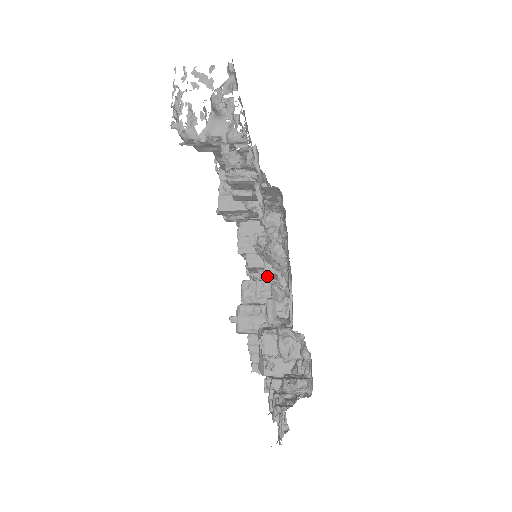
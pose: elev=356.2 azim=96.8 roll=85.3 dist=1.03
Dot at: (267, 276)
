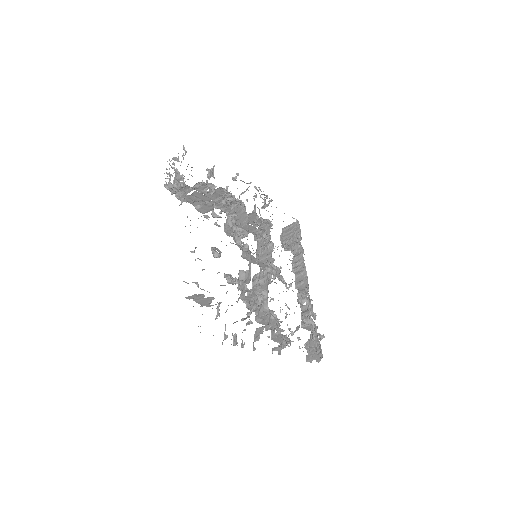
Dot at: (252, 262)
